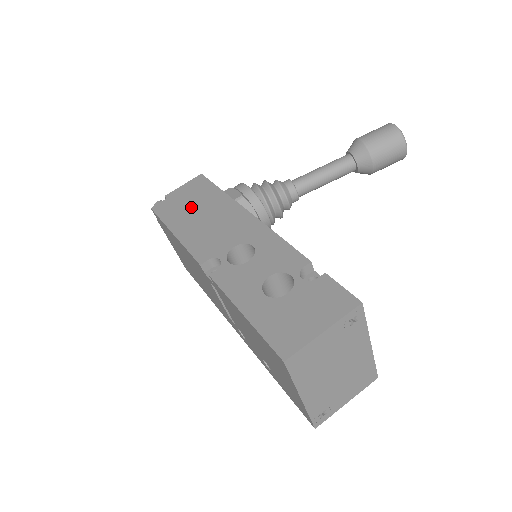
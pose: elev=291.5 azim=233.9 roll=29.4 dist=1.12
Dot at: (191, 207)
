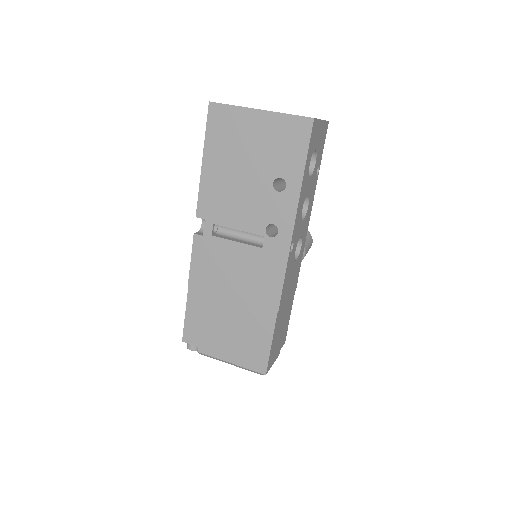
Dot at: occluded
